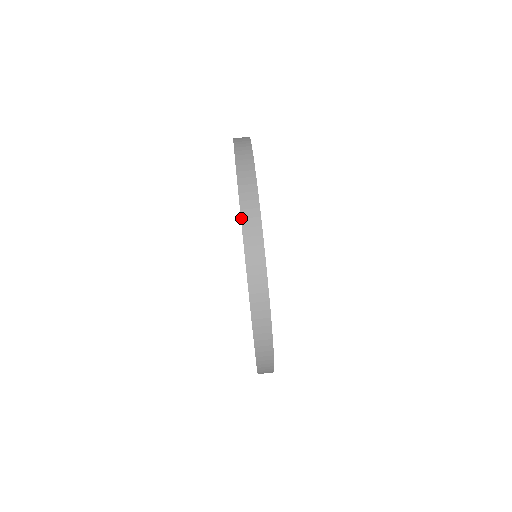
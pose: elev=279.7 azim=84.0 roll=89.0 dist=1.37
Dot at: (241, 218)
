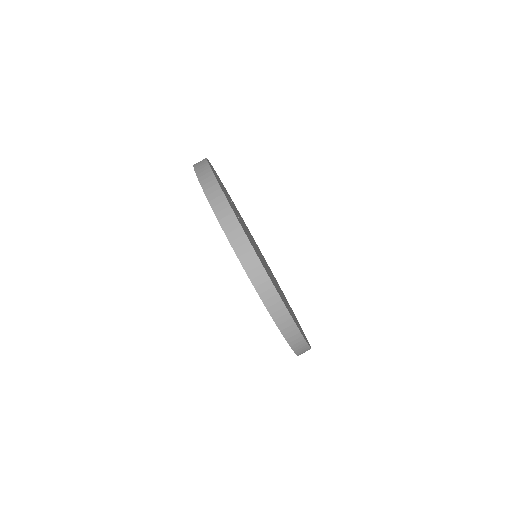
Dot at: (199, 182)
